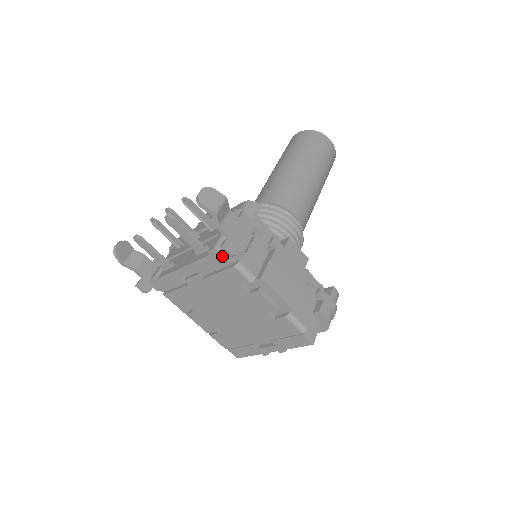
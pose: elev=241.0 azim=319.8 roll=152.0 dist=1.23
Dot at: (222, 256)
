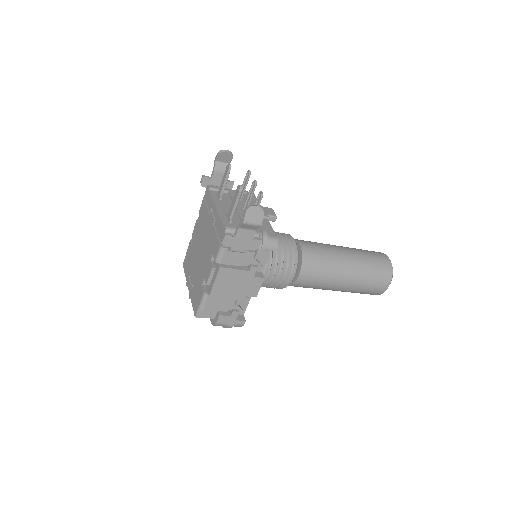
Dot at: occluded
